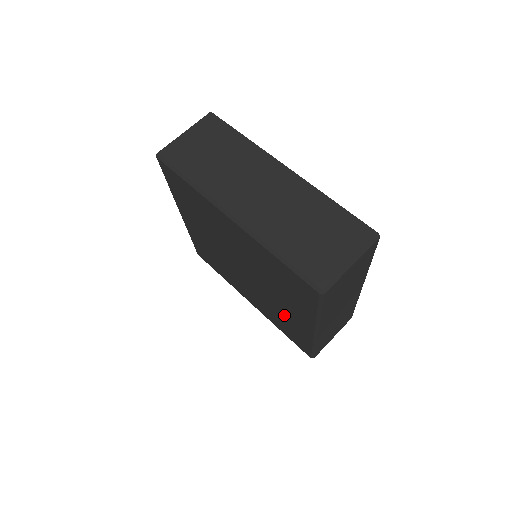
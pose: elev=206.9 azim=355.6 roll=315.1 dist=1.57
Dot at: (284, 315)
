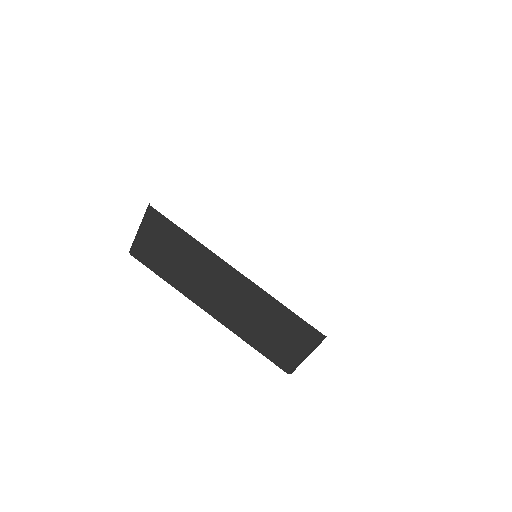
Dot at: occluded
